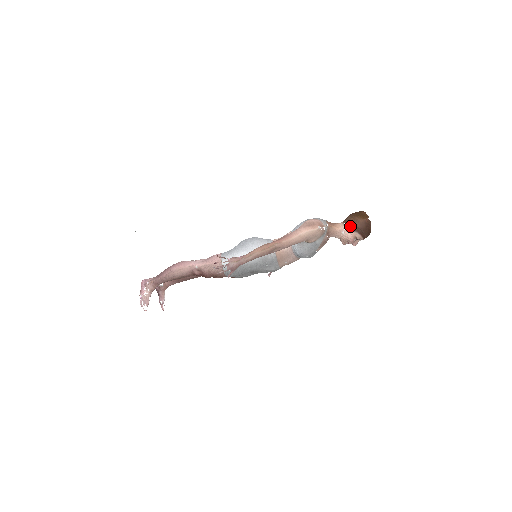
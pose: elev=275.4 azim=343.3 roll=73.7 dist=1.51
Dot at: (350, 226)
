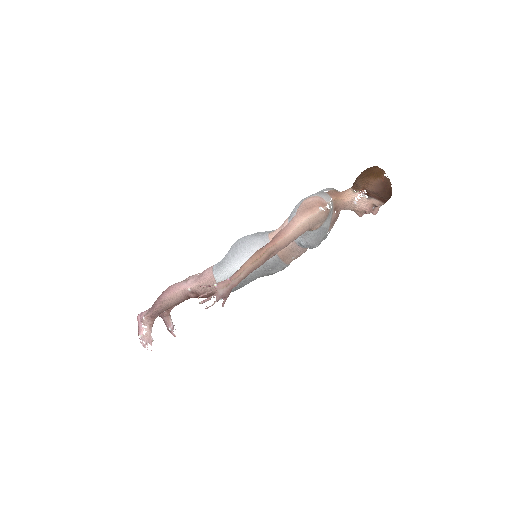
Dot at: (362, 193)
